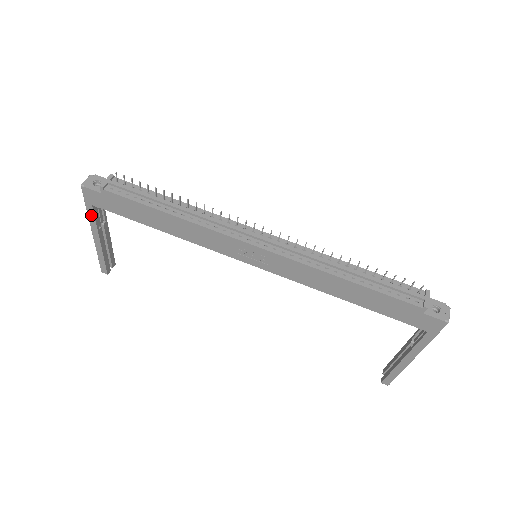
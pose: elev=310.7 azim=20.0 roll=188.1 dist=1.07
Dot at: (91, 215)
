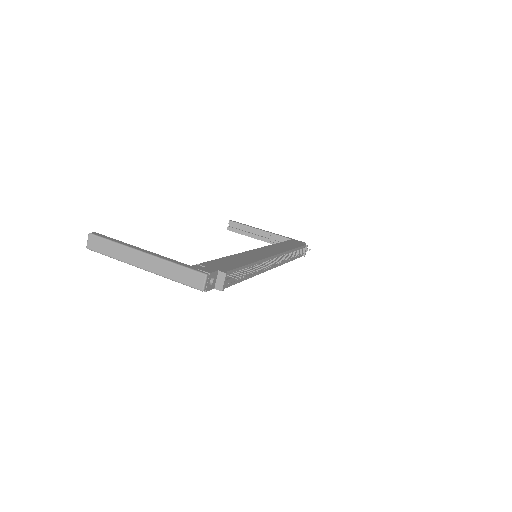
Dot at: (171, 278)
